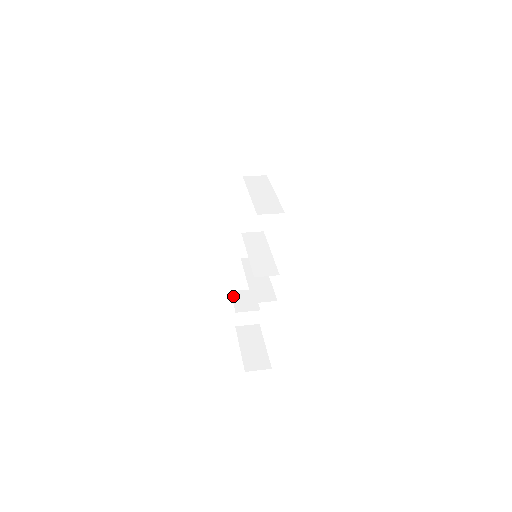
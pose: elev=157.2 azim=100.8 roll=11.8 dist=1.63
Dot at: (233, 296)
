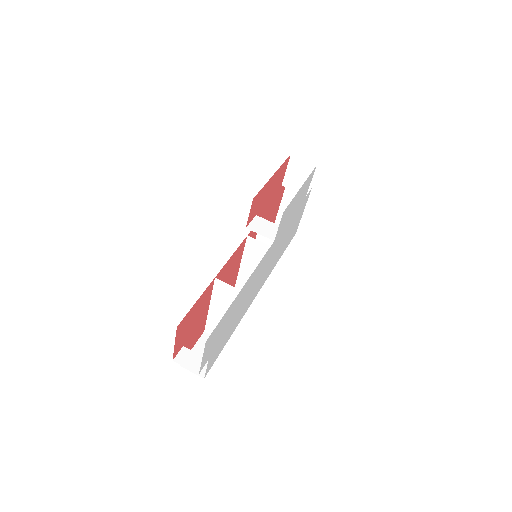
Dot at: (289, 163)
